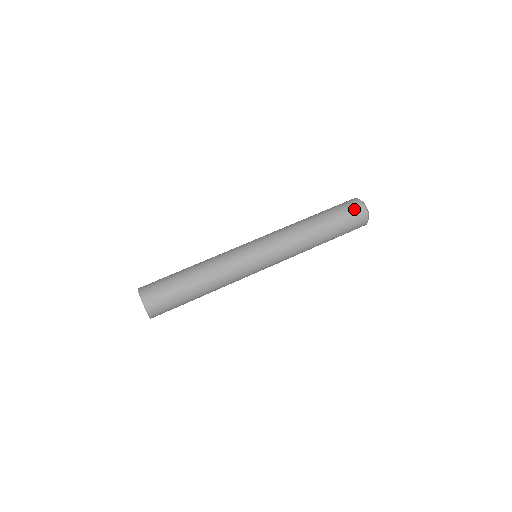
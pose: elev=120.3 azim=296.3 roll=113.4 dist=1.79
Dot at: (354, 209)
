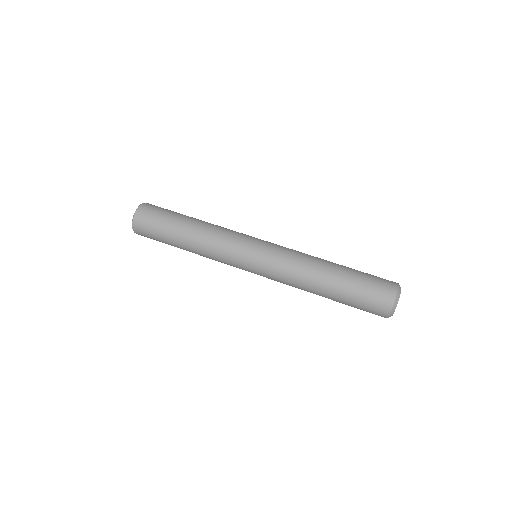
Dot at: (376, 307)
